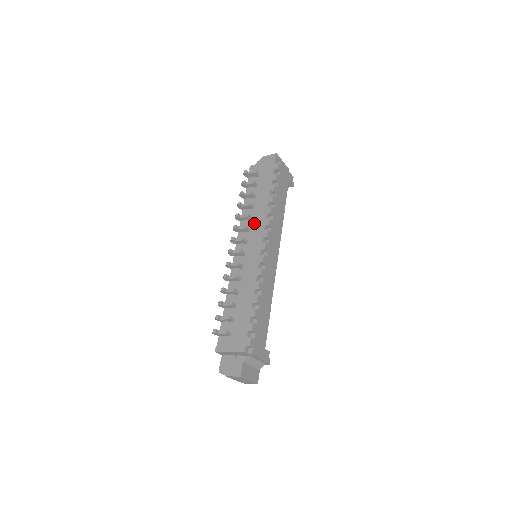
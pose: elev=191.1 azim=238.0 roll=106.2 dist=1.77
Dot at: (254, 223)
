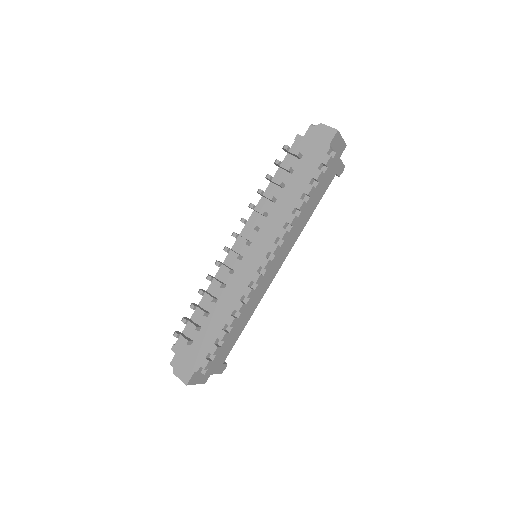
Dot at: (267, 224)
